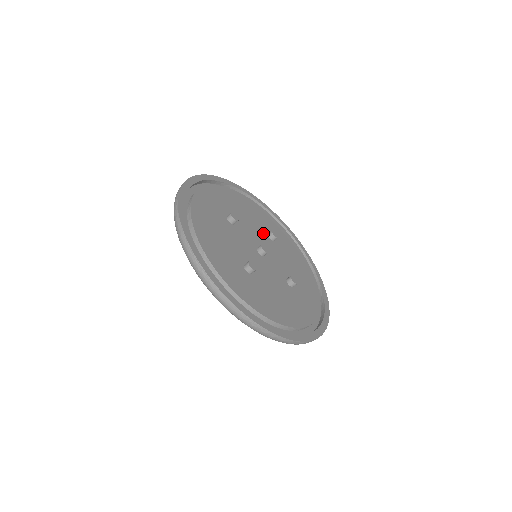
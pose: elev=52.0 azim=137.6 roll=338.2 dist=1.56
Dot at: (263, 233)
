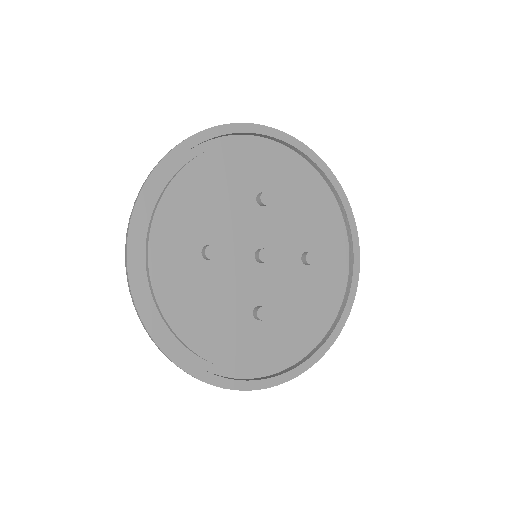
Dot at: (250, 208)
